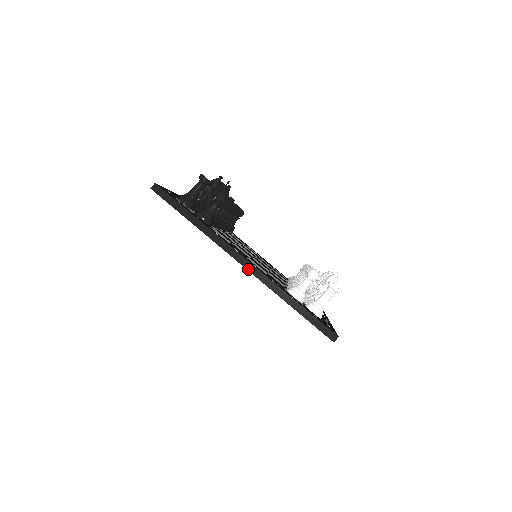
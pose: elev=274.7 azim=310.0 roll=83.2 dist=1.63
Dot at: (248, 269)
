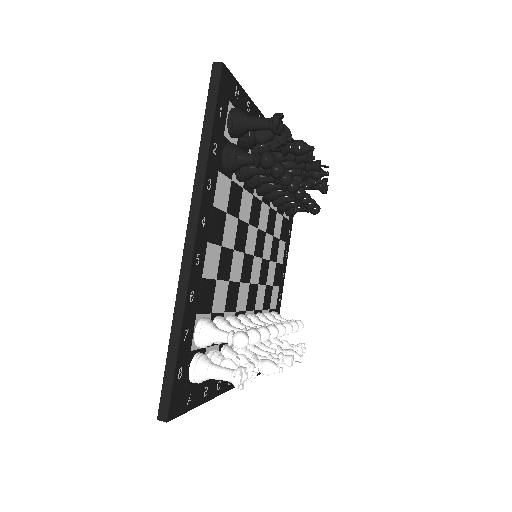
Dot at: (185, 250)
